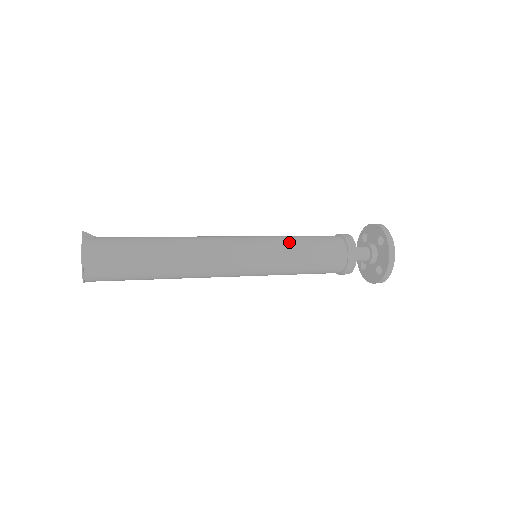
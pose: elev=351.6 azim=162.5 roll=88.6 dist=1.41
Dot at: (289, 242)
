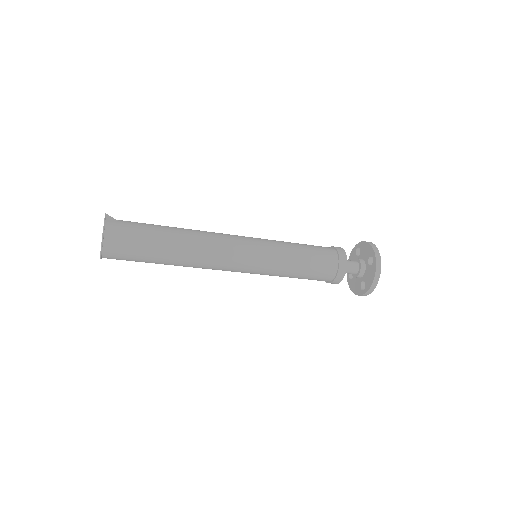
Dot at: (288, 250)
